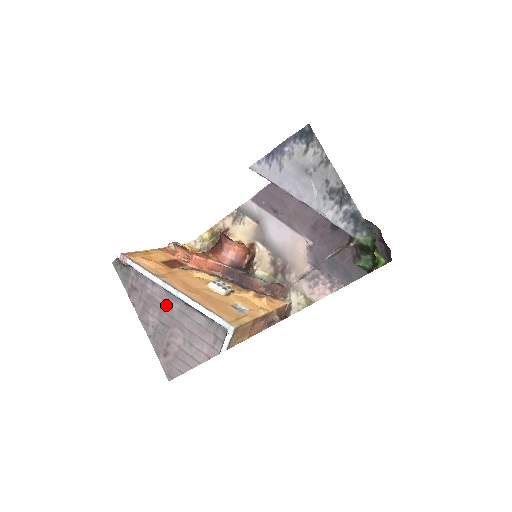
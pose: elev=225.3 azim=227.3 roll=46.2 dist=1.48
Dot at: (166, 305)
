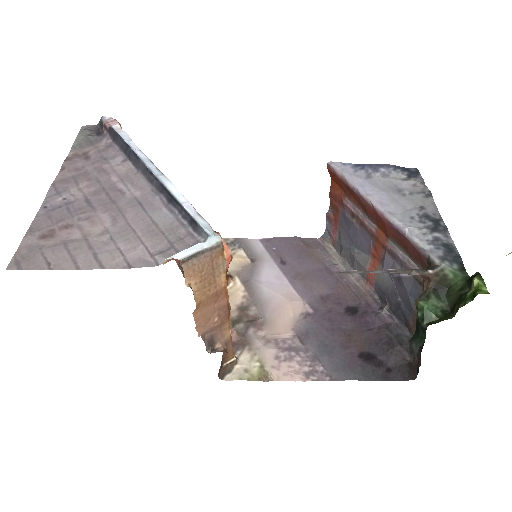
Dot at: (118, 187)
